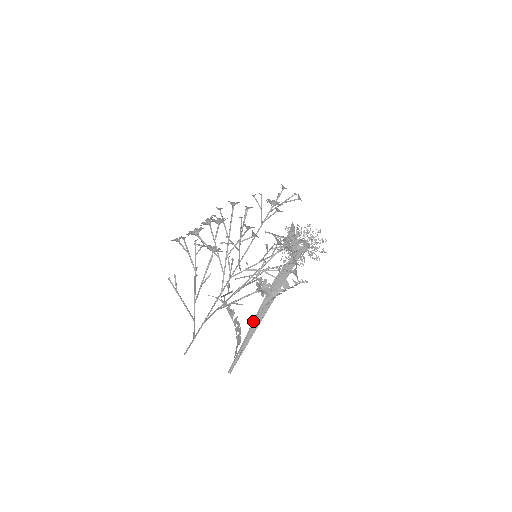
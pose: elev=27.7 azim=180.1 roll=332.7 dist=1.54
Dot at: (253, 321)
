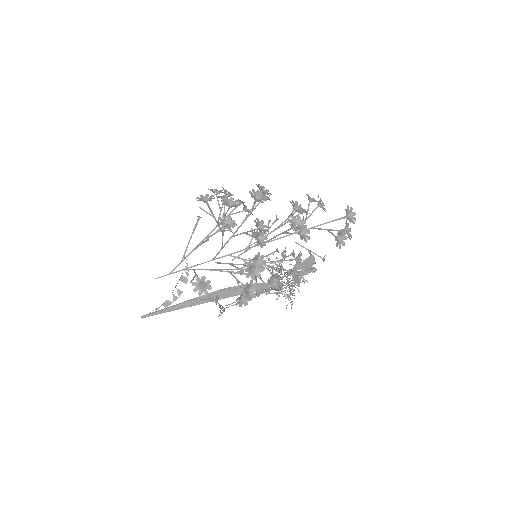
Dot at: (184, 301)
